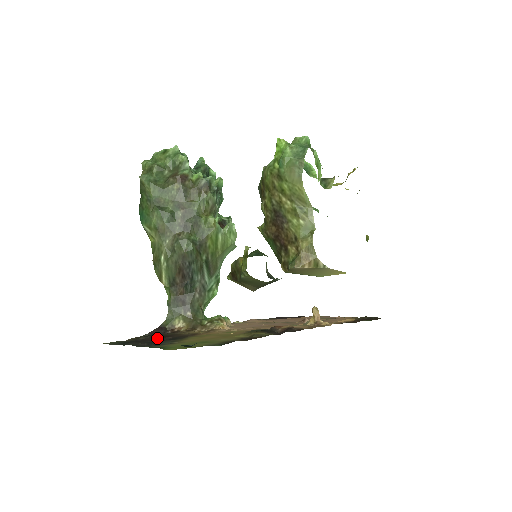
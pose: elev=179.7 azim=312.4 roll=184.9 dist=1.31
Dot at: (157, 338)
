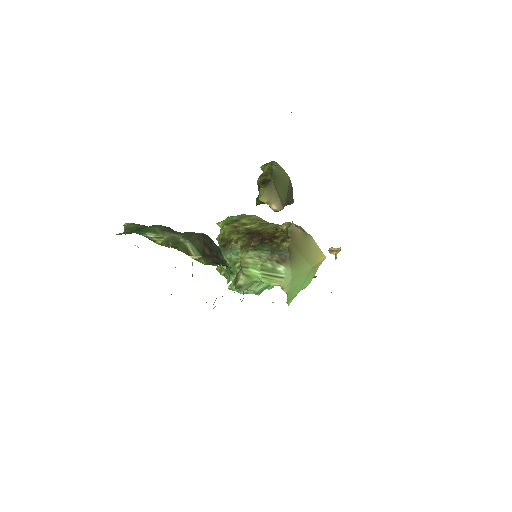
Dot at: occluded
